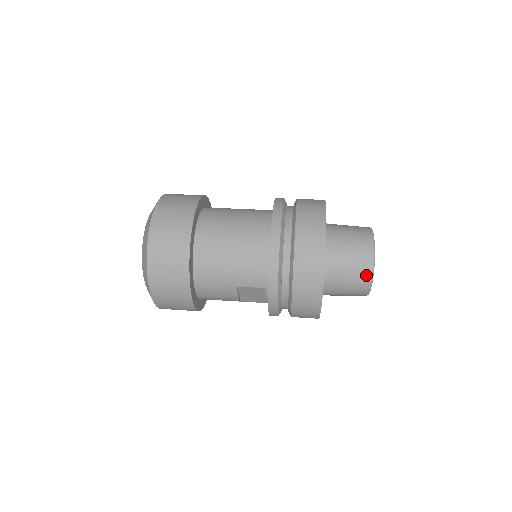
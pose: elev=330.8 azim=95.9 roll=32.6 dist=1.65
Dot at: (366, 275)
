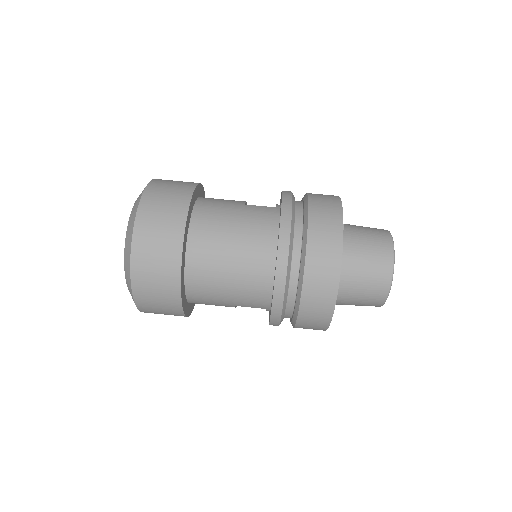
Dot at: (378, 300)
